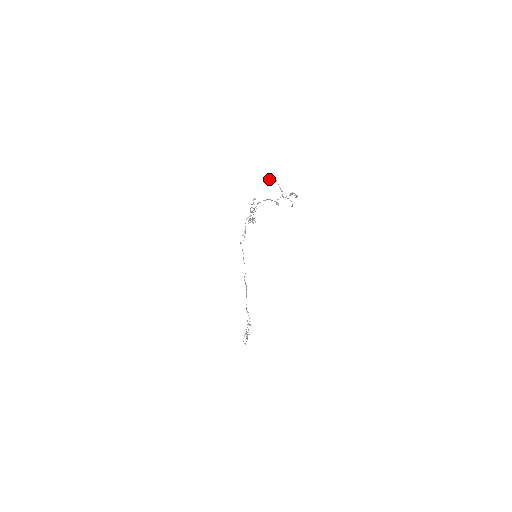
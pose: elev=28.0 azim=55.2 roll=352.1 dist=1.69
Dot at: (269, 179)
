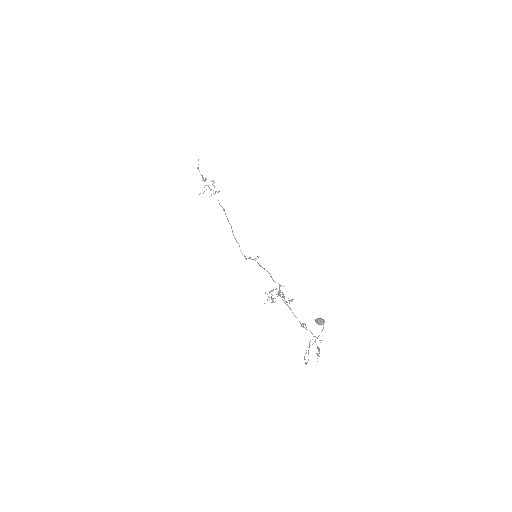
Dot at: (318, 324)
